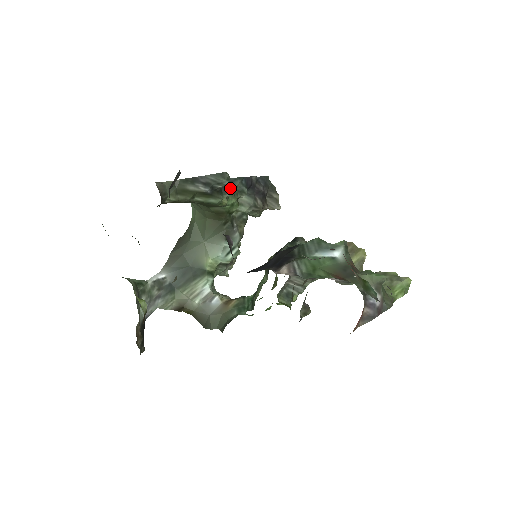
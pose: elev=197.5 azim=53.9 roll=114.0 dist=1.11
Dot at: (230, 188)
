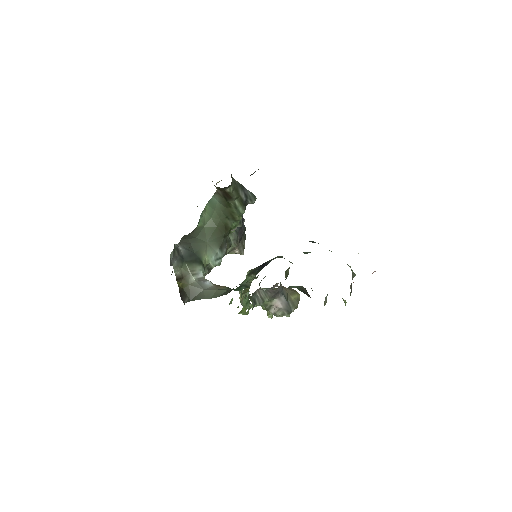
Dot at: occluded
